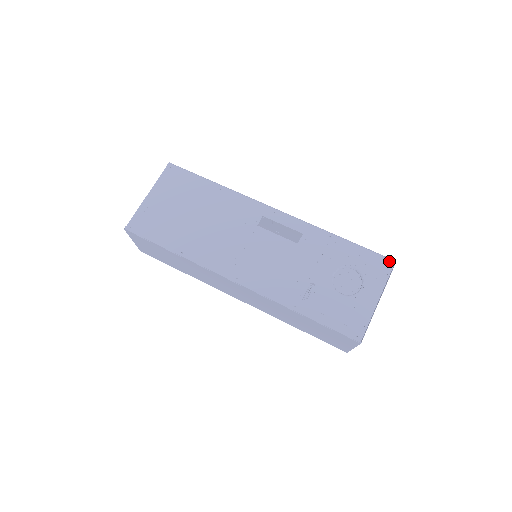
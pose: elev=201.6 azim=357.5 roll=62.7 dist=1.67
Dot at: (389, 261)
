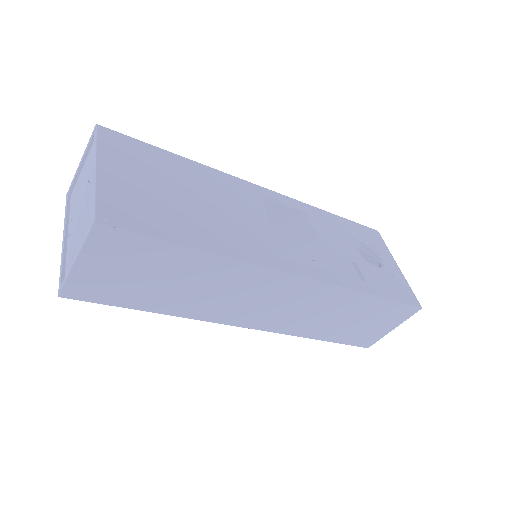
Dot at: (375, 231)
